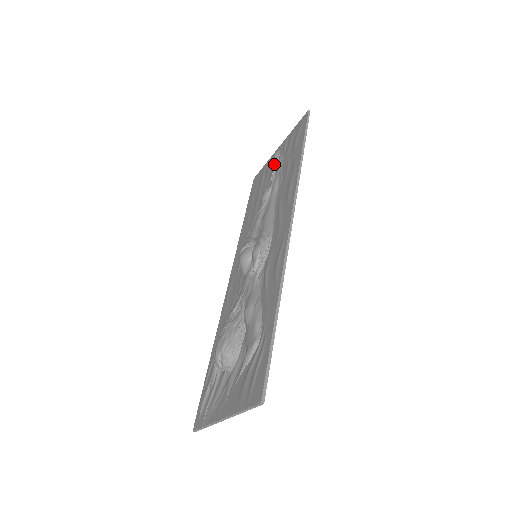
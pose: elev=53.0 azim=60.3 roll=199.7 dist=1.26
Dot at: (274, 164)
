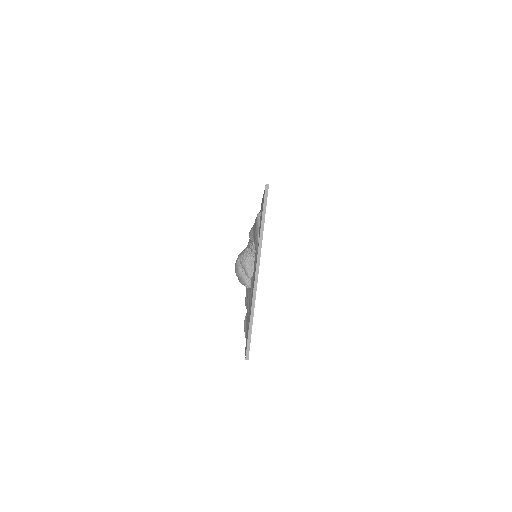
Dot at: occluded
